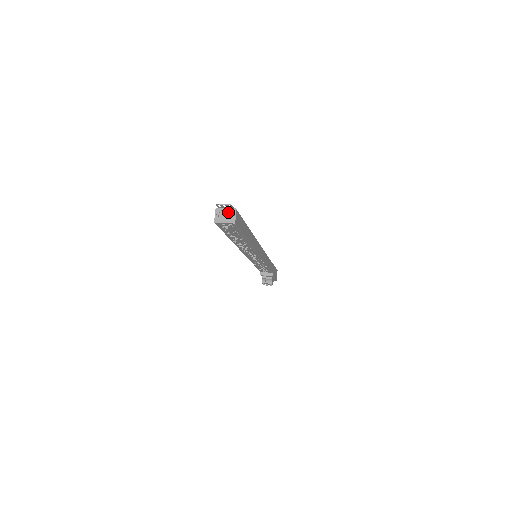
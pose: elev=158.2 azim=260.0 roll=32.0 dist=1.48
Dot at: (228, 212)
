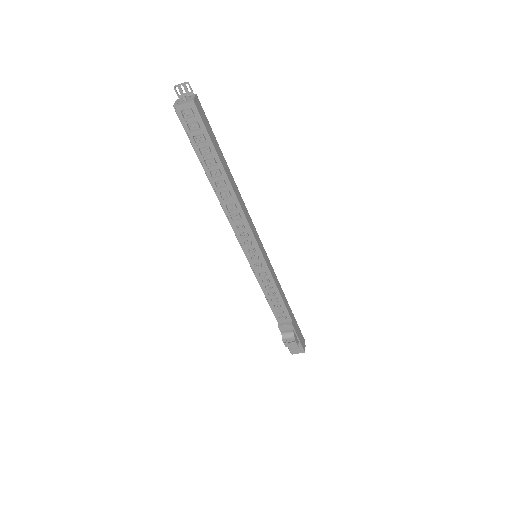
Dot at: (188, 98)
